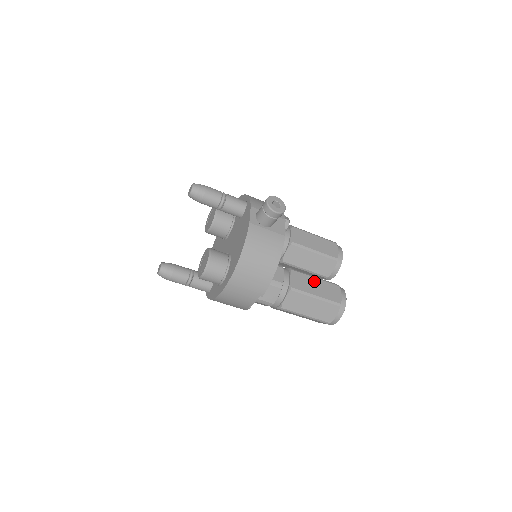
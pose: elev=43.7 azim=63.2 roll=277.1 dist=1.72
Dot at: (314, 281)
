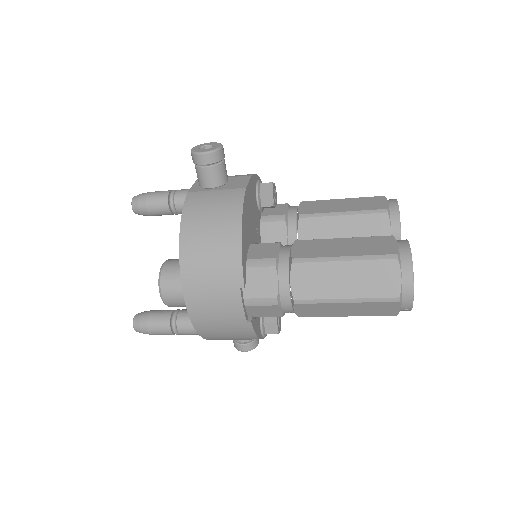
Dot at: (338, 242)
